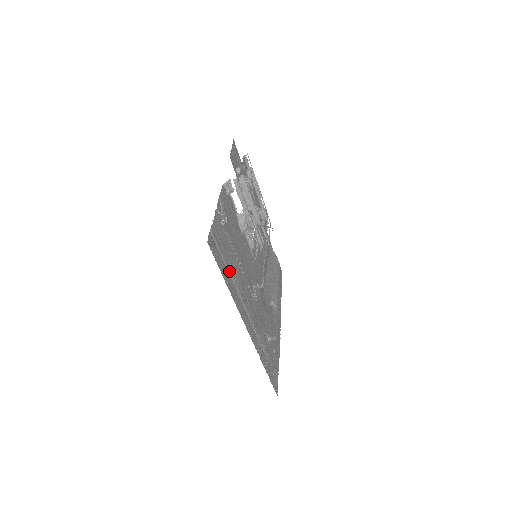
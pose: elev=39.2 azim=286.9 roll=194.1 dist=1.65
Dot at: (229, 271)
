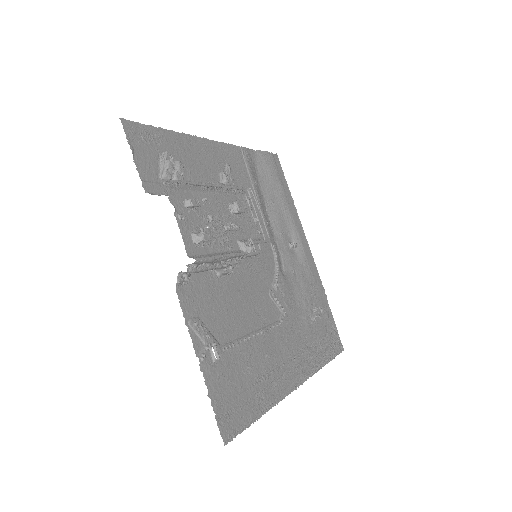
Dot at: (255, 387)
